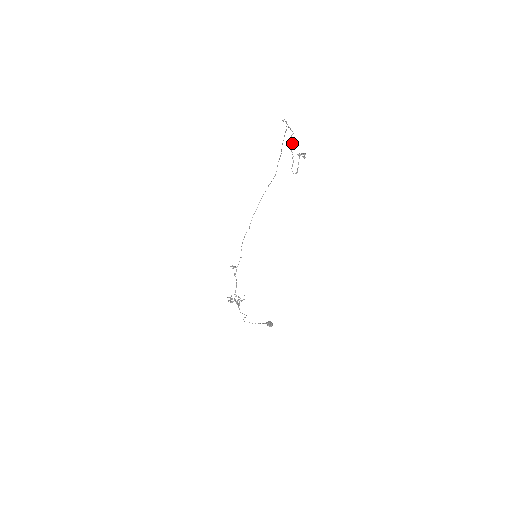
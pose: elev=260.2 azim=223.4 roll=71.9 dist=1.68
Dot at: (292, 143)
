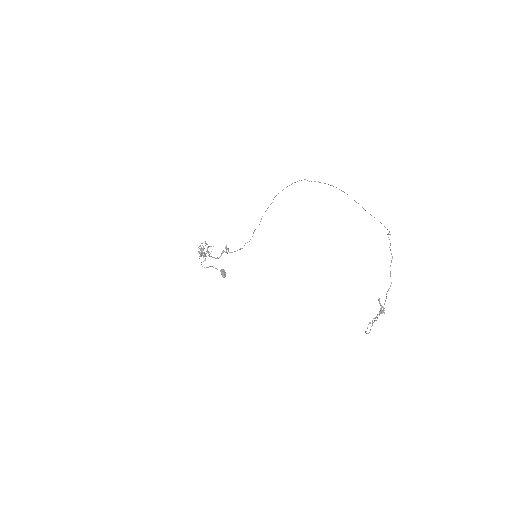
Dot at: occluded
